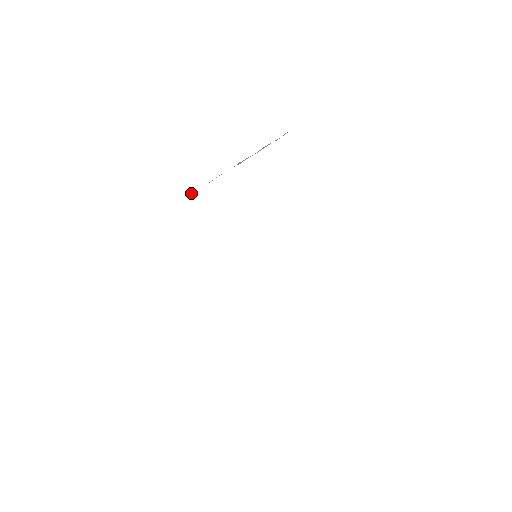
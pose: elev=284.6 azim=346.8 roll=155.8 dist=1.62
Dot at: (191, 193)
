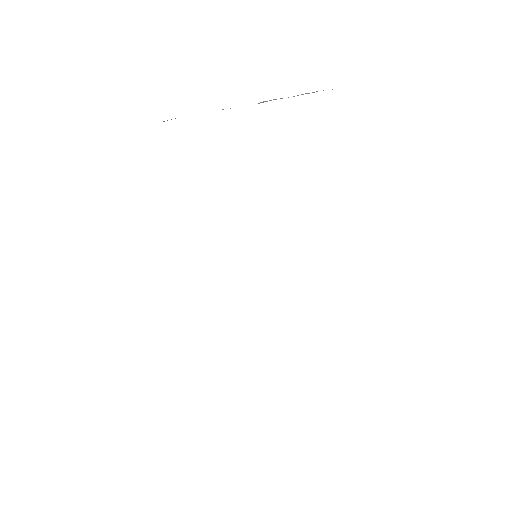
Dot at: occluded
